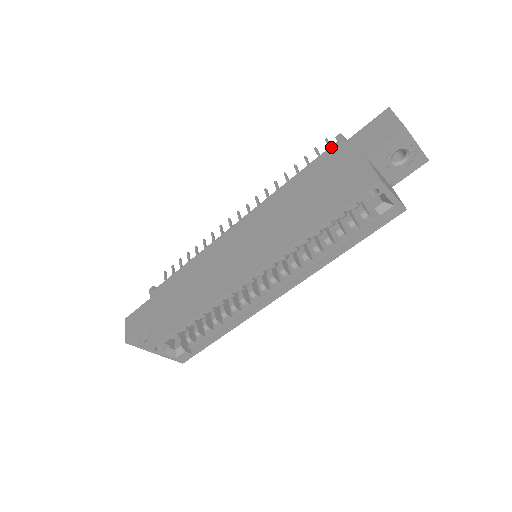
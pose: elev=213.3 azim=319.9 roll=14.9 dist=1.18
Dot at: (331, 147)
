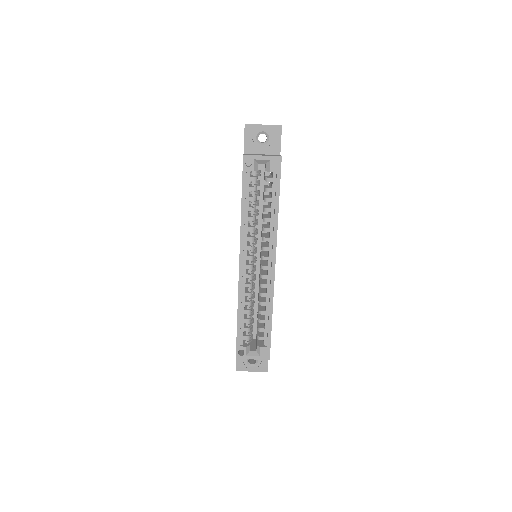
Dot at: occluded
